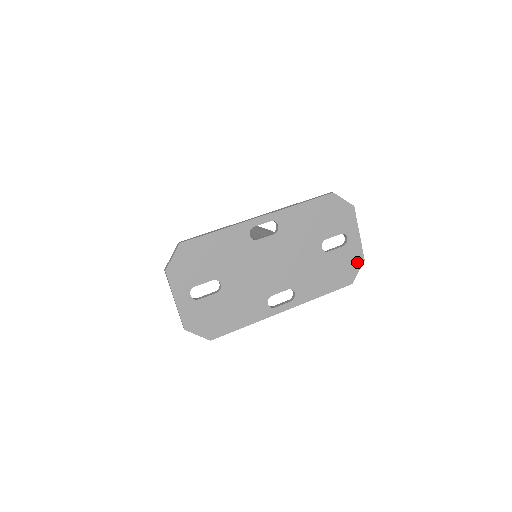
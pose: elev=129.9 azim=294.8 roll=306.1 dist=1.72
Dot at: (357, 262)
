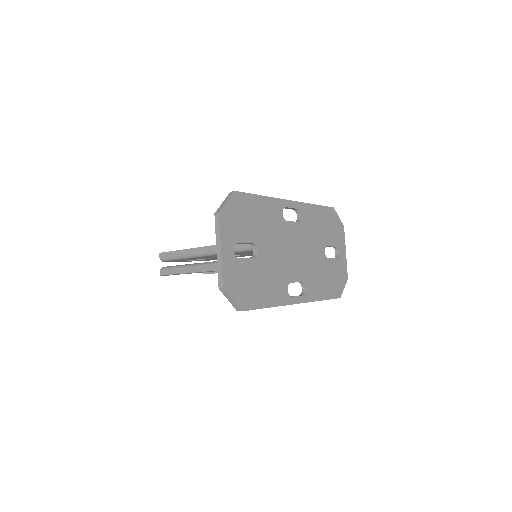
Dot at: (344, 278)
